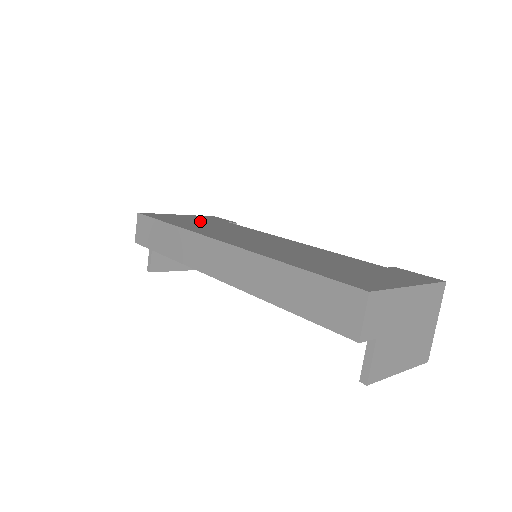
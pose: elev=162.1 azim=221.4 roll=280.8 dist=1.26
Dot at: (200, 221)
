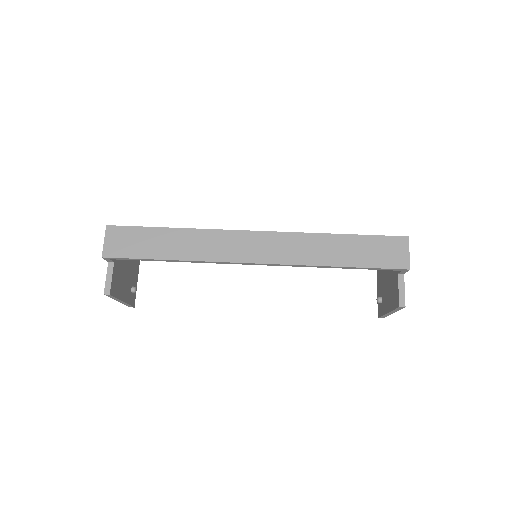
Dot at: occluded
